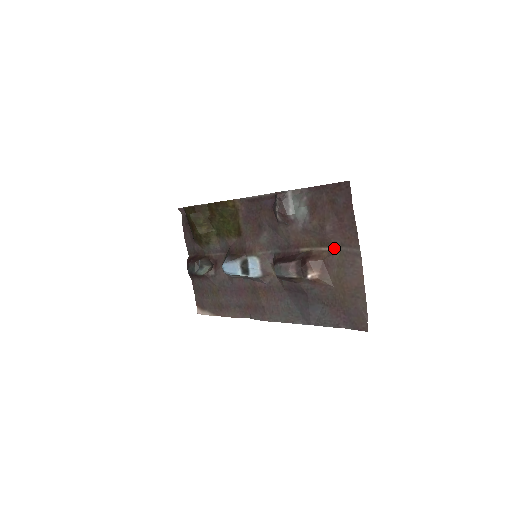
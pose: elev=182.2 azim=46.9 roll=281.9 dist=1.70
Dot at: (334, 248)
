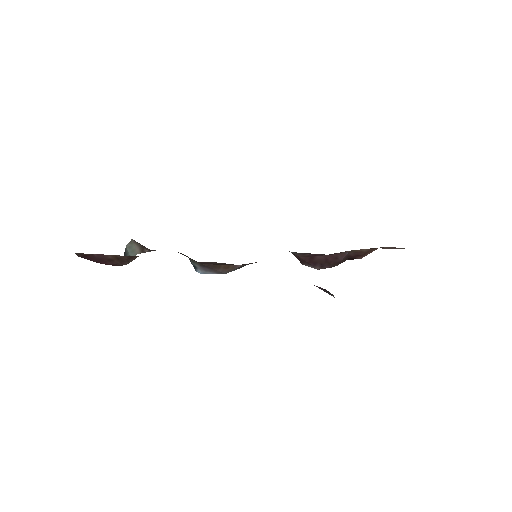
Dot at: occluded
